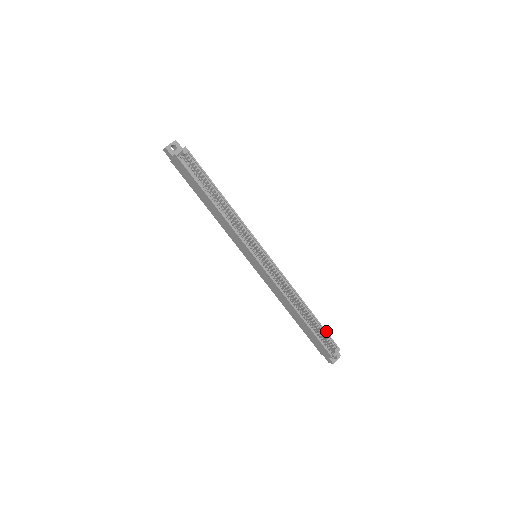
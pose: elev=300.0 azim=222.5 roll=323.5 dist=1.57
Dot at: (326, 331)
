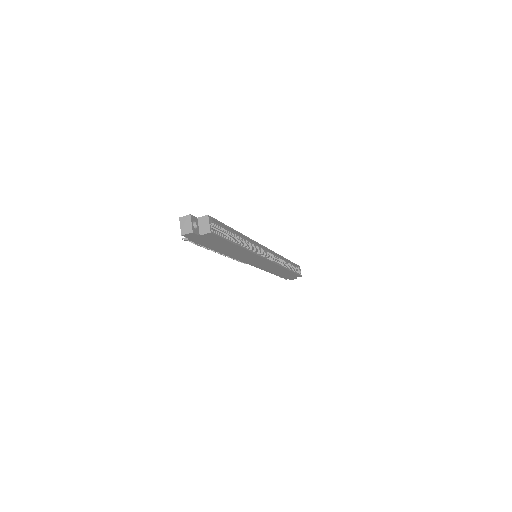
Dot at: (294, 263)
